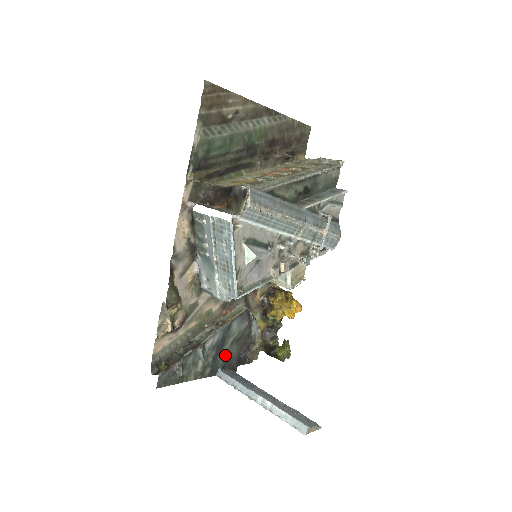
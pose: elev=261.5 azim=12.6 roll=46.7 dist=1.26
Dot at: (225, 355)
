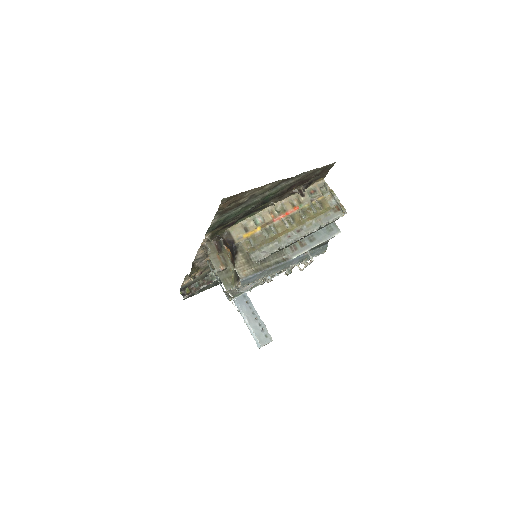
Dot at: occluded
